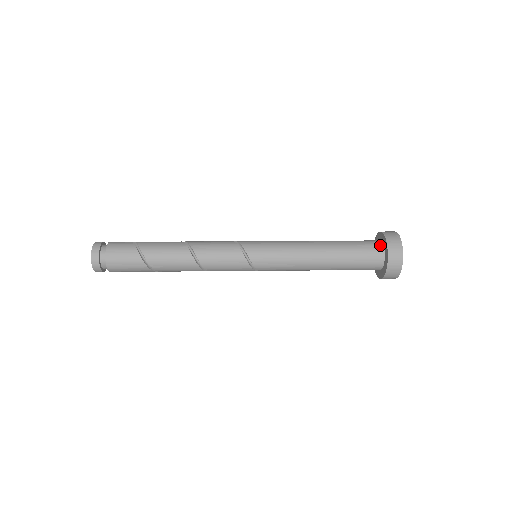
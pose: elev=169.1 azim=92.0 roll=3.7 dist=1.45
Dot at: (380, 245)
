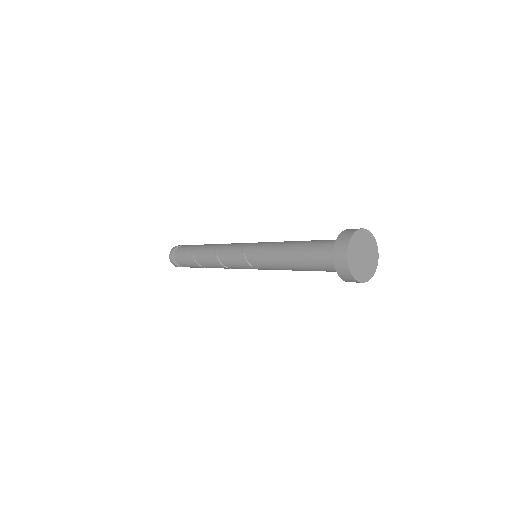
Dot at: occluded
